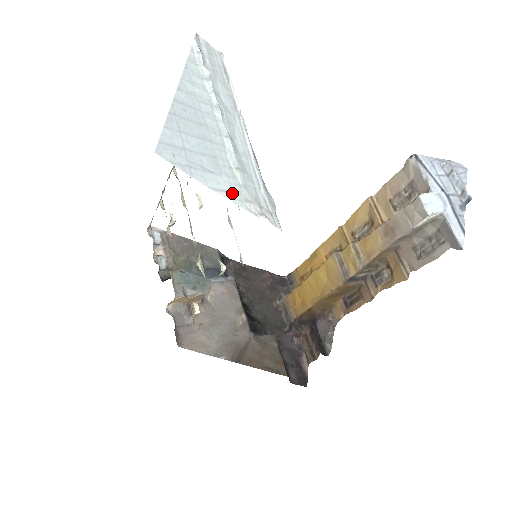
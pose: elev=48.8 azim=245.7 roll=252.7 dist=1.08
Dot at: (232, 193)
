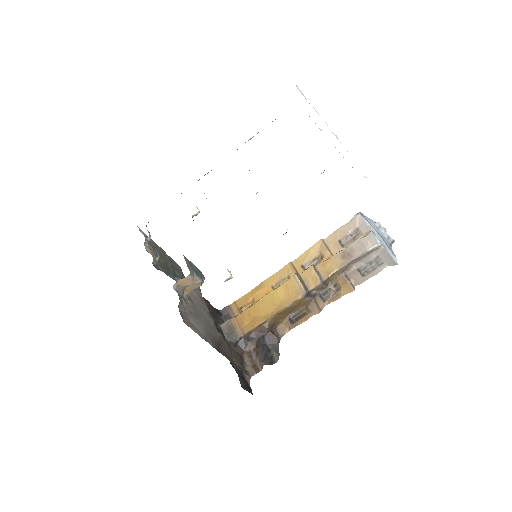
Dot at: occluded
